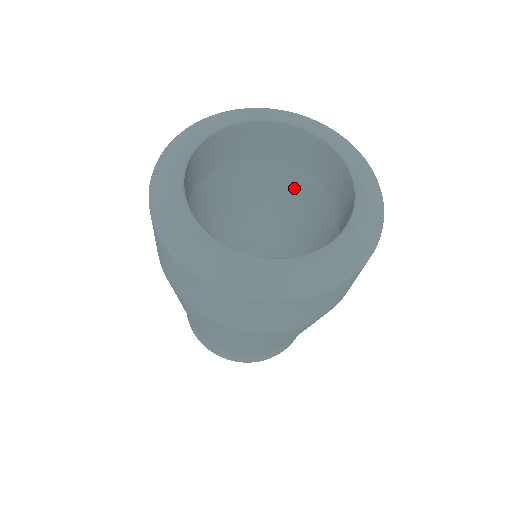
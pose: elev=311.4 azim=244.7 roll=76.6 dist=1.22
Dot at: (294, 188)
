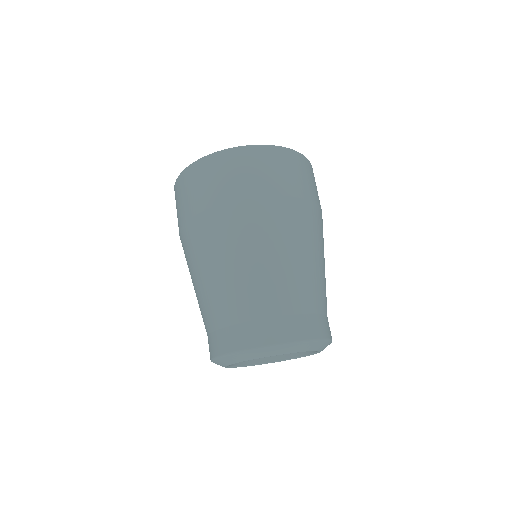
Dot at: occluded
